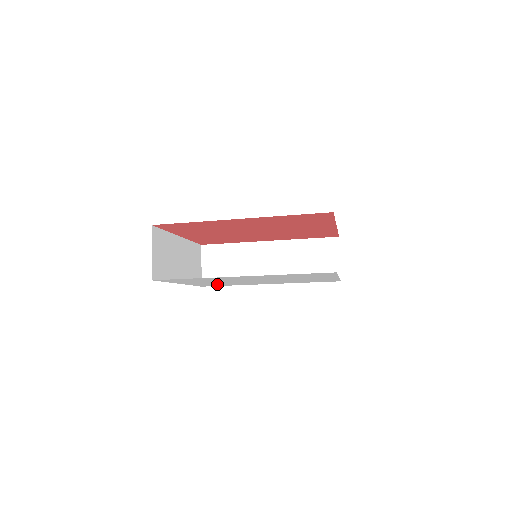
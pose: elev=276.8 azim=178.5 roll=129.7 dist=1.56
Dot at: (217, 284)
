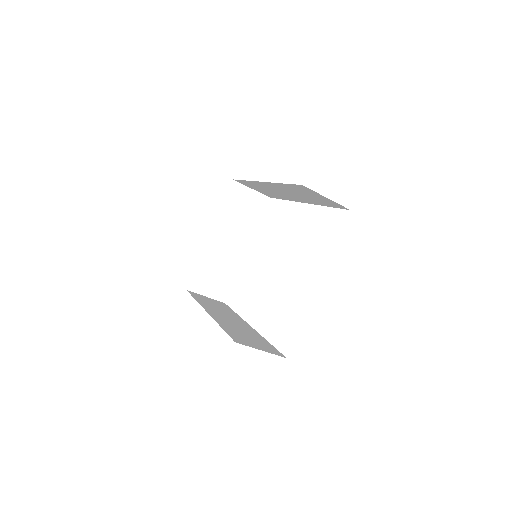
Dot at: occluded
